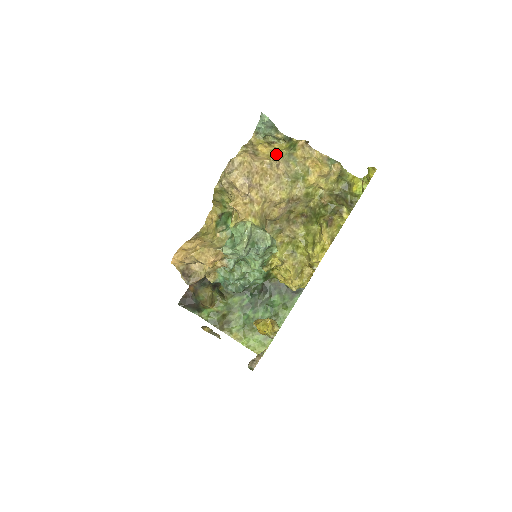
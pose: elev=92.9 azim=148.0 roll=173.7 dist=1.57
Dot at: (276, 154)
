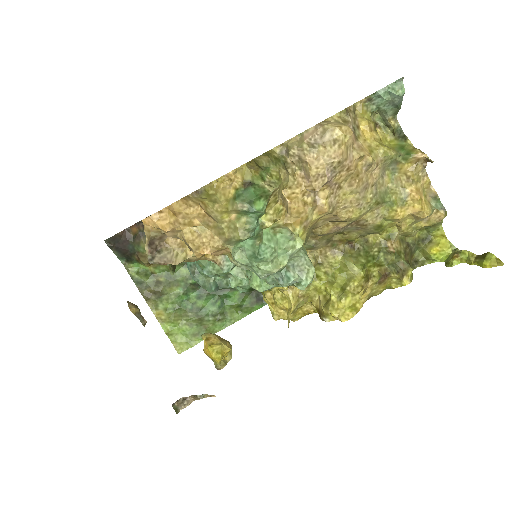
Dot at: (380, 151)
